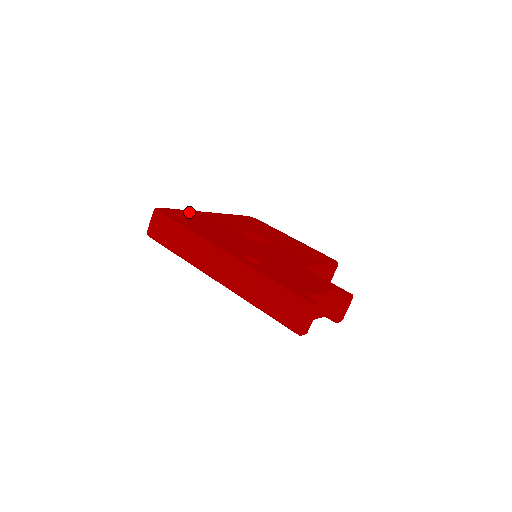
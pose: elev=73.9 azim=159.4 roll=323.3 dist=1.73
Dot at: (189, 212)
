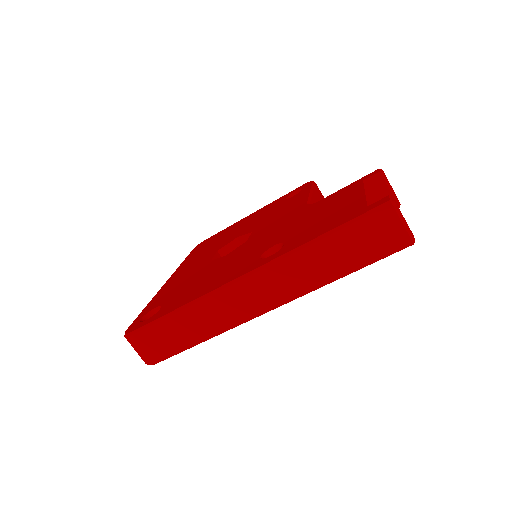
Dot at: (154, 301)
